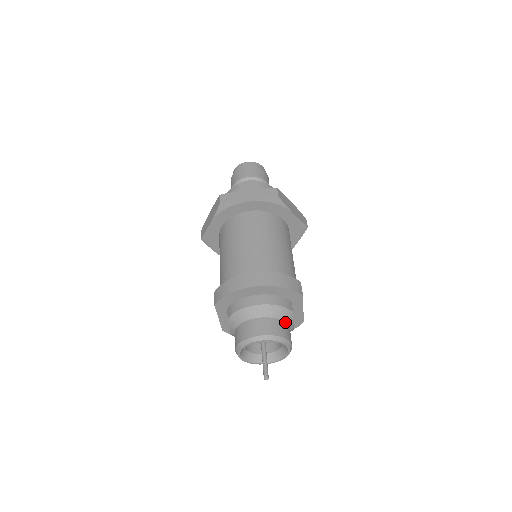
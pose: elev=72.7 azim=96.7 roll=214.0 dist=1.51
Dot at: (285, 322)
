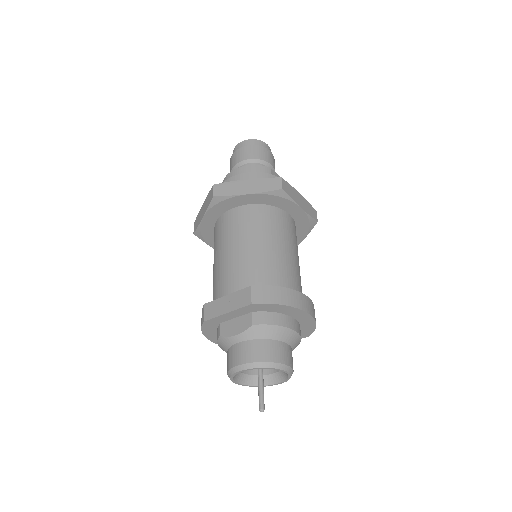
Dot at: occluded
